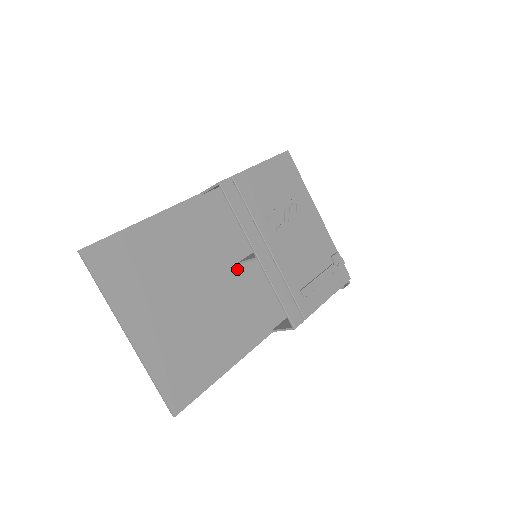
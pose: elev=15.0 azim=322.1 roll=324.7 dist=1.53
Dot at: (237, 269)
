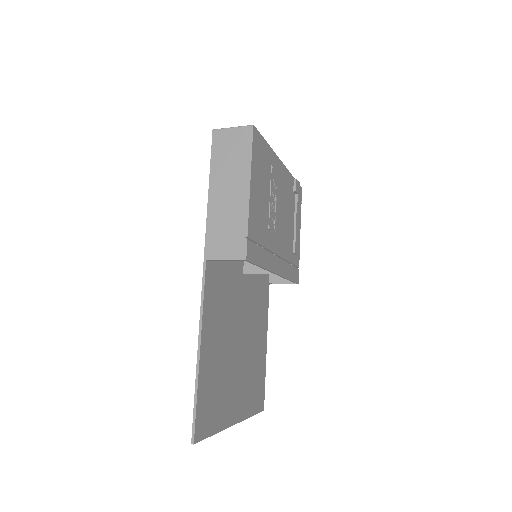
Dot at: (245, 278)
